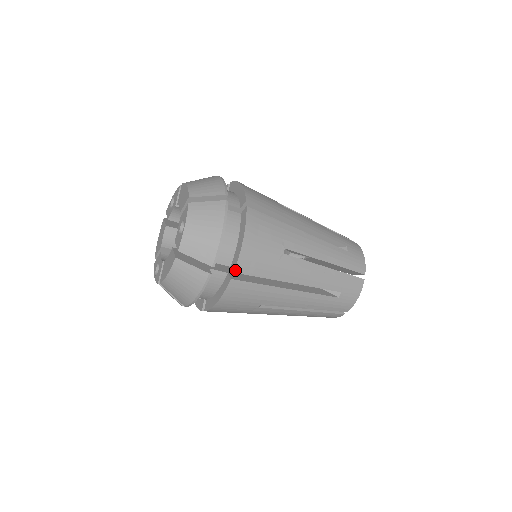
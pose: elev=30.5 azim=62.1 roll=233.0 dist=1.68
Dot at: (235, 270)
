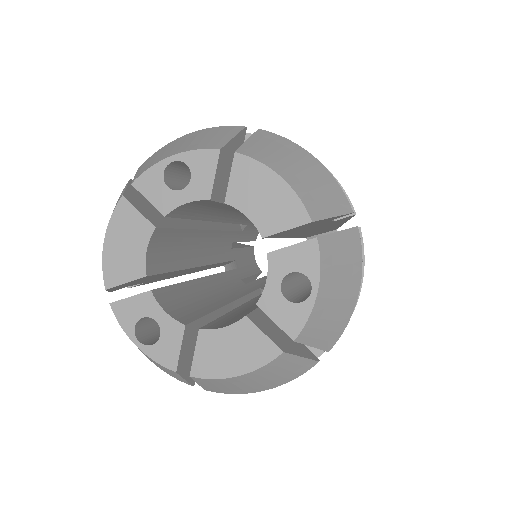
Dot at: occluded
